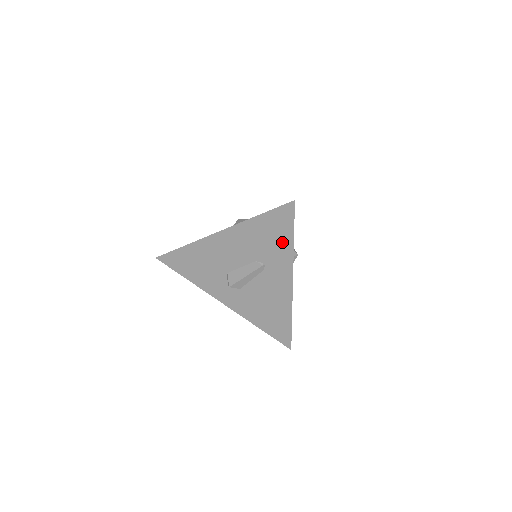
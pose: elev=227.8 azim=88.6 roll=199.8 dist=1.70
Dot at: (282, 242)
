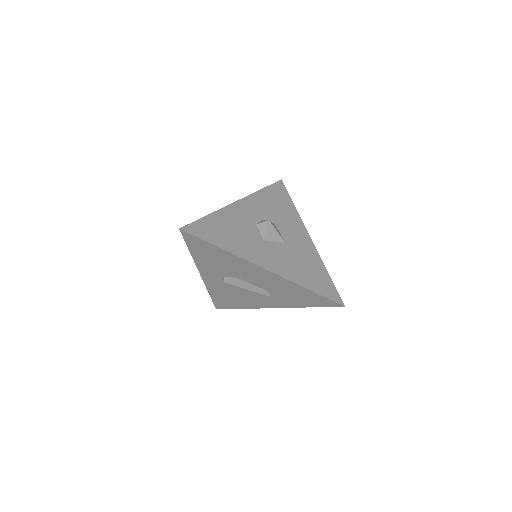
Dot at: (302, 302)
